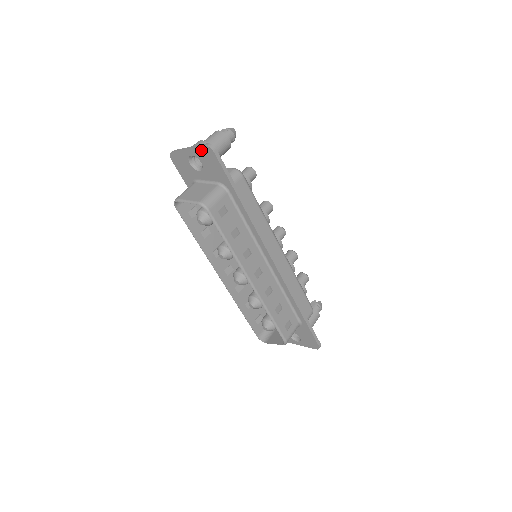
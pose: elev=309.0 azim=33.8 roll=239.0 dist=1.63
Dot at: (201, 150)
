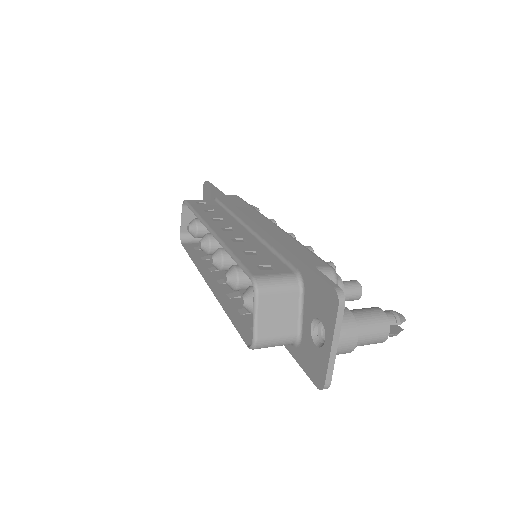
Dot at: (204, 195)
